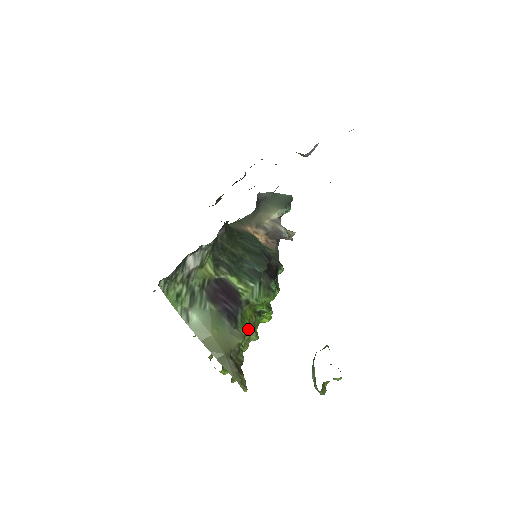
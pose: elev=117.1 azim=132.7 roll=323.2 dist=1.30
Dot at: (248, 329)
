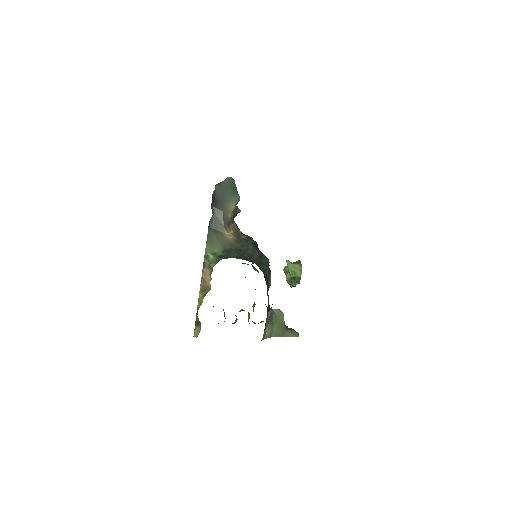
Dot at: occluded
